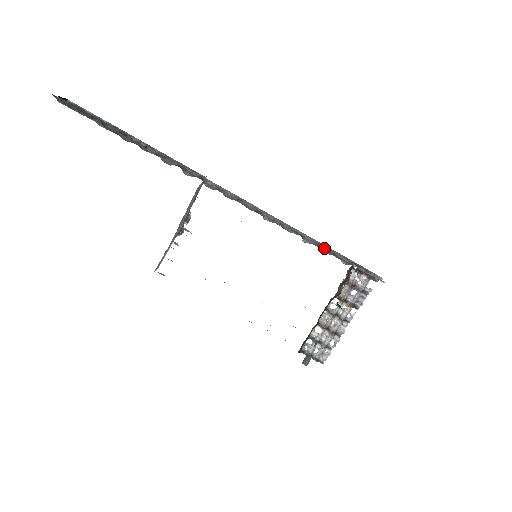
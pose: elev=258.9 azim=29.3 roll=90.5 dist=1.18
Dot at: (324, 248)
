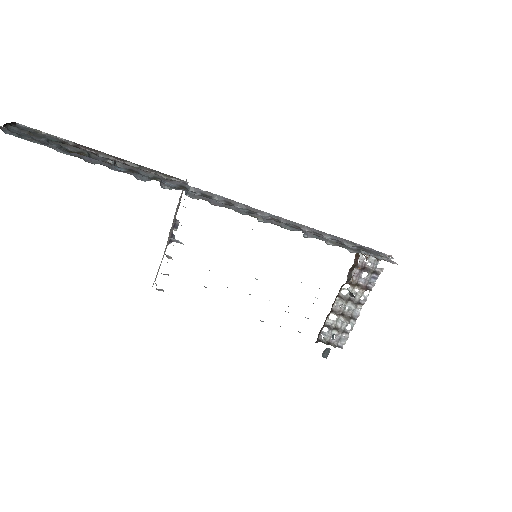
Dot at: (327, 239)
